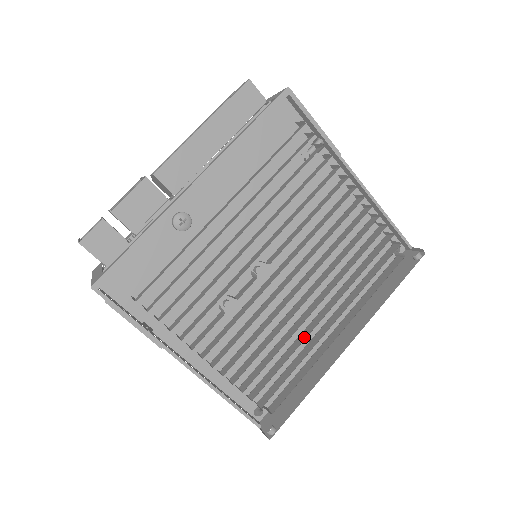
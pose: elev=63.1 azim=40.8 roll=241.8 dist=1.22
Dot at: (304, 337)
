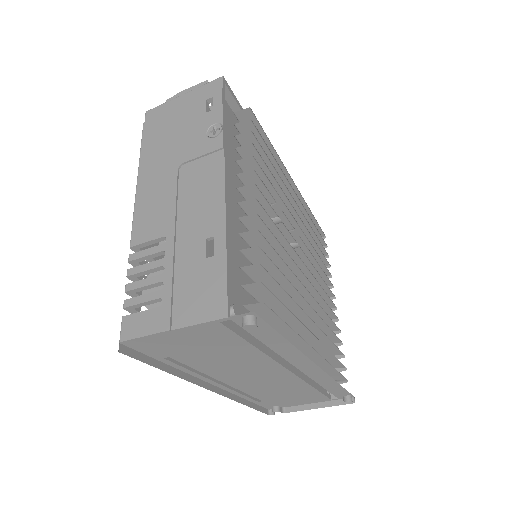
Dot at: occluded
